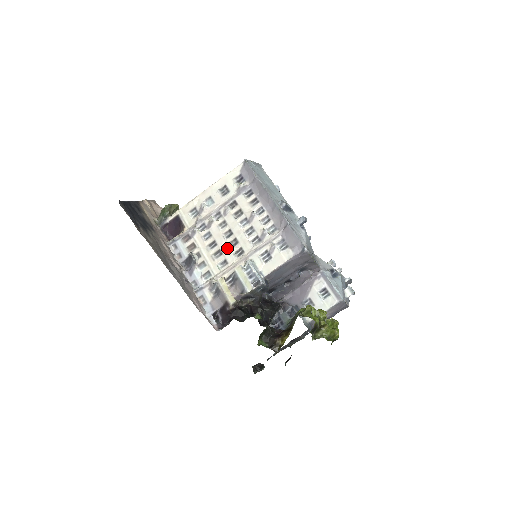
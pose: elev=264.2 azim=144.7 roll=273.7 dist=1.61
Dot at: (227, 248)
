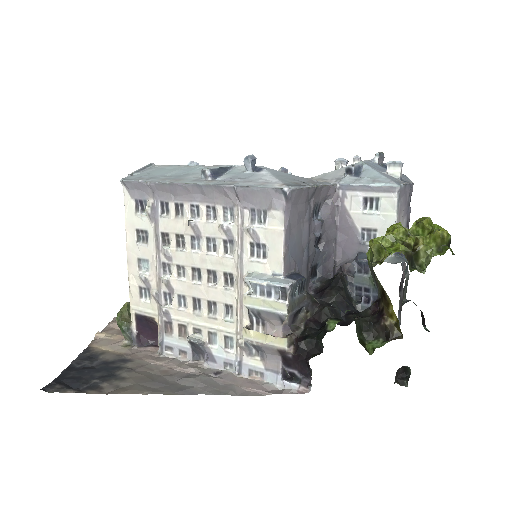
Dot at: (212, 291)
